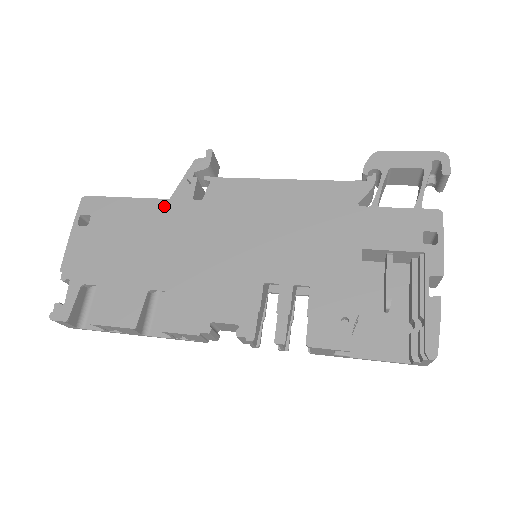
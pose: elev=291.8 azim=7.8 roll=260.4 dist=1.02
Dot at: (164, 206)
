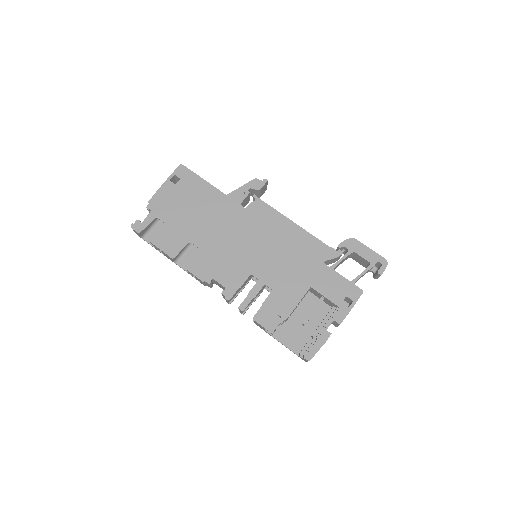
Dot at: (223, 199)
